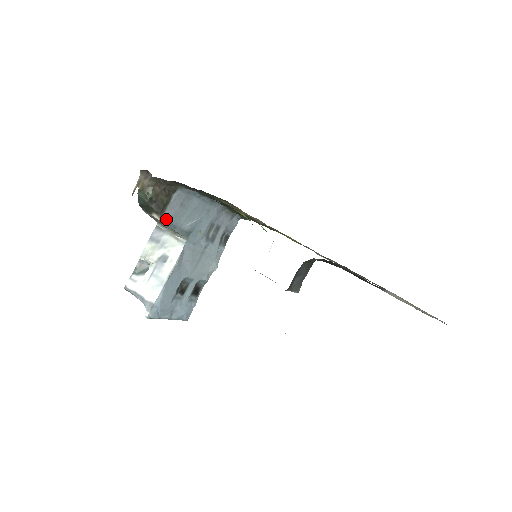
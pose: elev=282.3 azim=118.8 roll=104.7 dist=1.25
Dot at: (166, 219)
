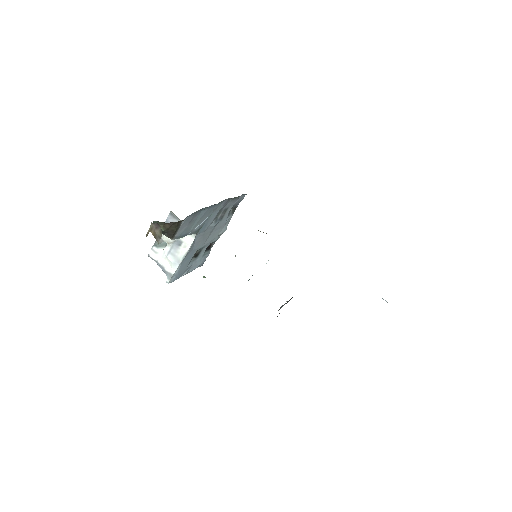
Dot at: (177, 236)
